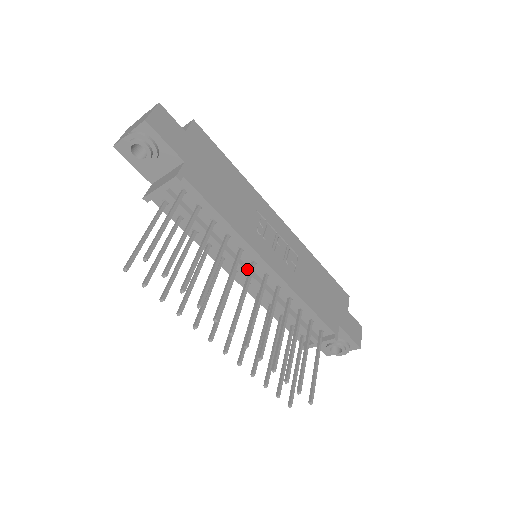
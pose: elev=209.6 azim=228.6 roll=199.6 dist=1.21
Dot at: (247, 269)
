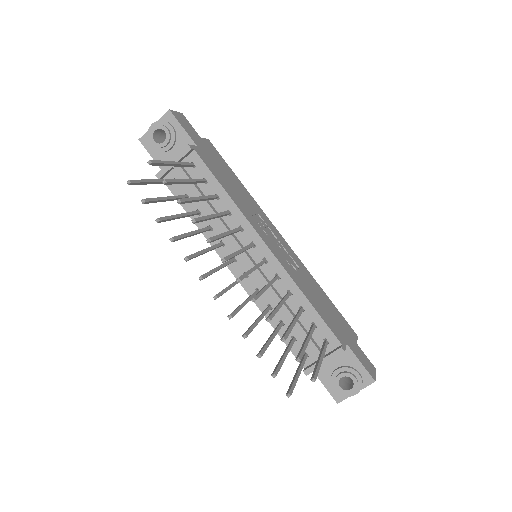
Dot at: (246, 252)
